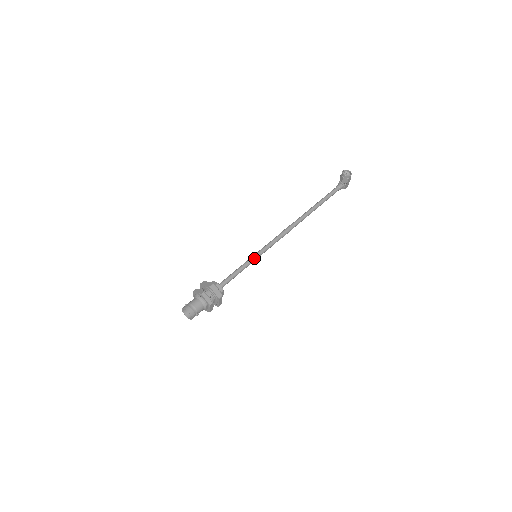
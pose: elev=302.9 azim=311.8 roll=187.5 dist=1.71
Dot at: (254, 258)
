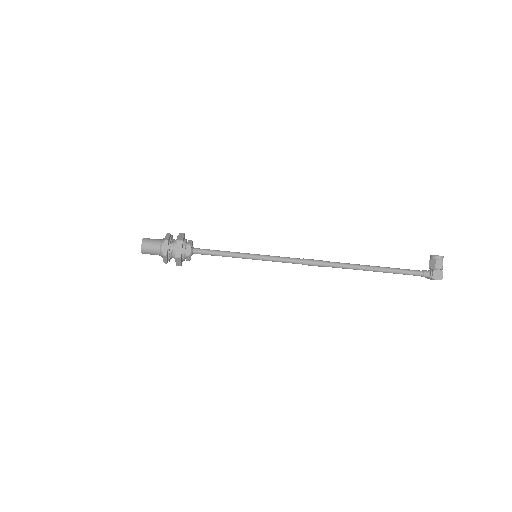
Dot at: (251, 254)
